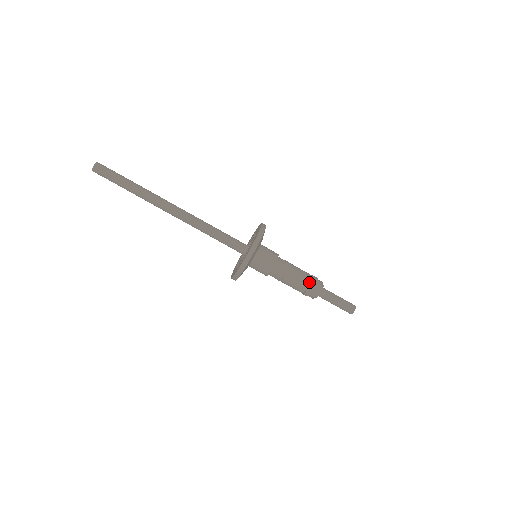
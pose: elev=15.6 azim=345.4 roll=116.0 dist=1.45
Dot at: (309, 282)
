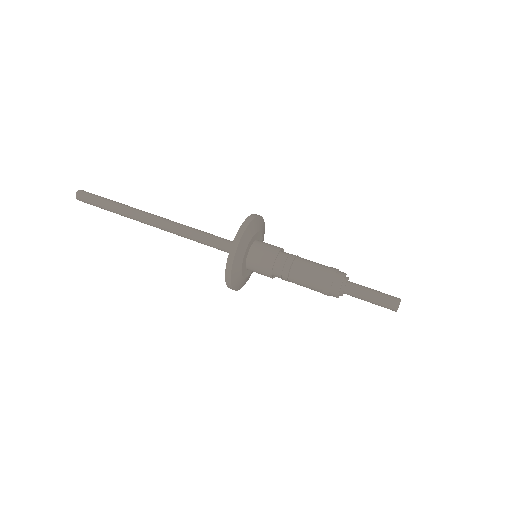
Dot at: (327, 270)
